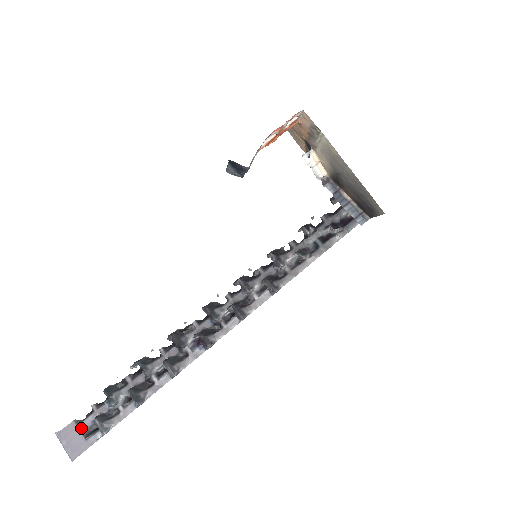
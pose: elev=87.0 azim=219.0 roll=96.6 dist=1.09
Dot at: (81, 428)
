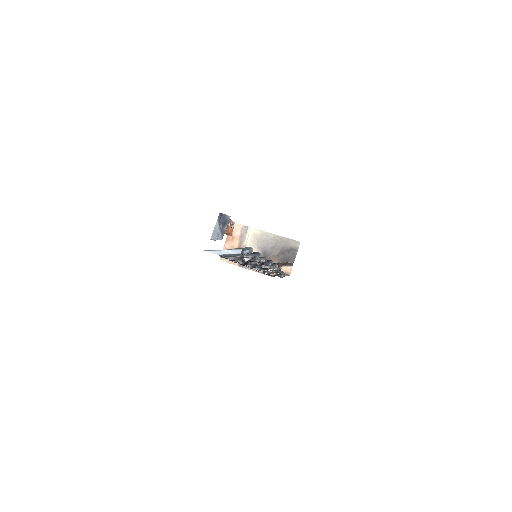
Dot at: occluded
